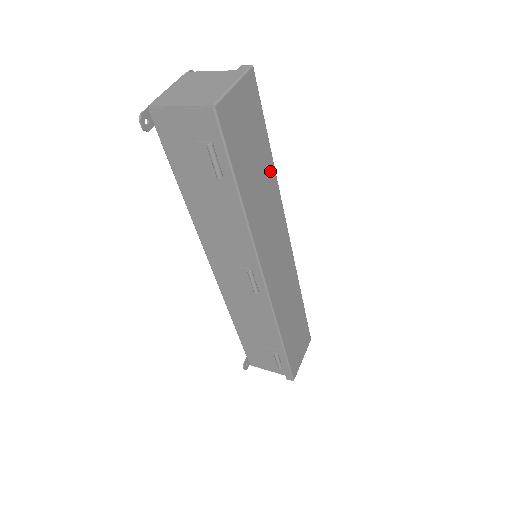
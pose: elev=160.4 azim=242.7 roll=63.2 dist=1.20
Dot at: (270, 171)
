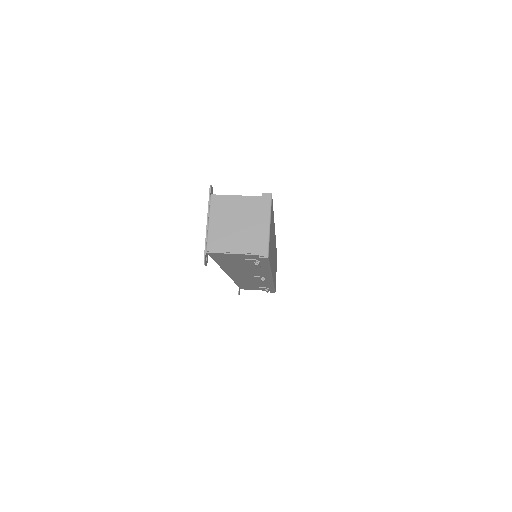
Dot at: (273, 225)
